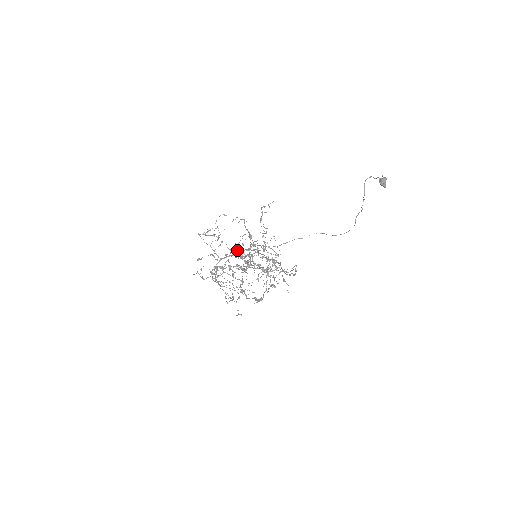
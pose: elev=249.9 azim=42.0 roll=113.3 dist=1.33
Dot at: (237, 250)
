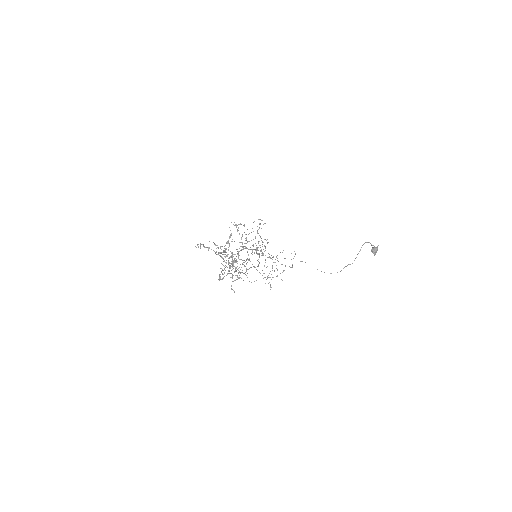
Dot at: (226, 242)
